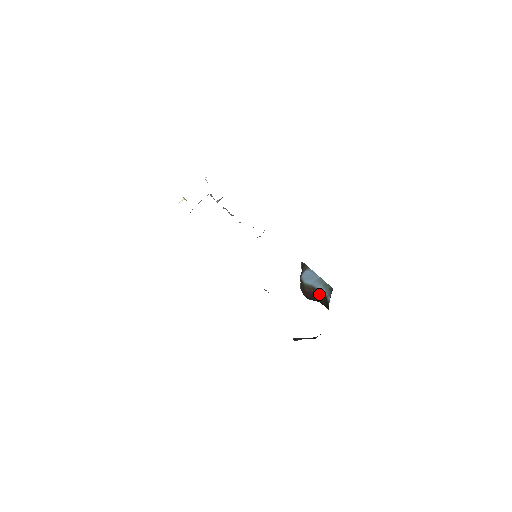
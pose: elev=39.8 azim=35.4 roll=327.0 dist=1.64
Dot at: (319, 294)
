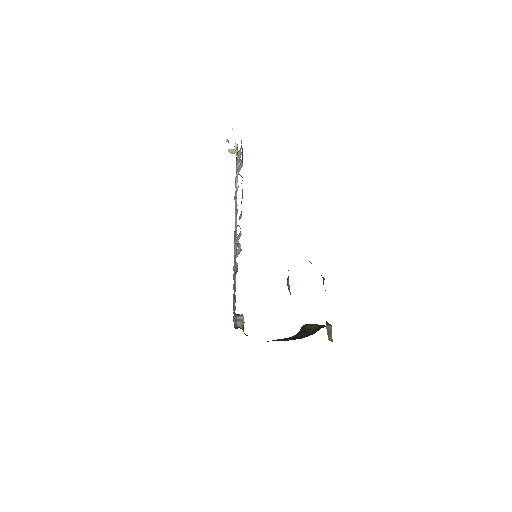
Dot at: occluded
